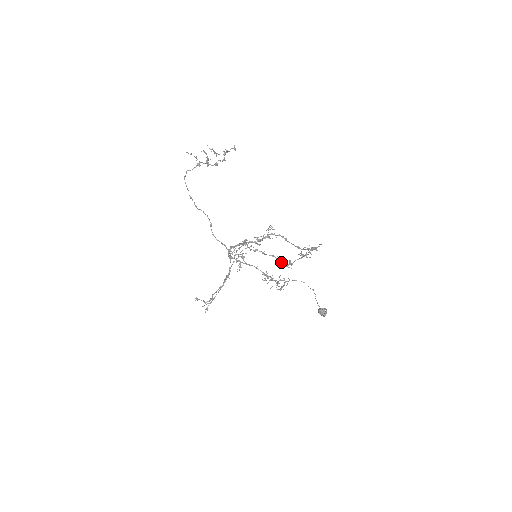
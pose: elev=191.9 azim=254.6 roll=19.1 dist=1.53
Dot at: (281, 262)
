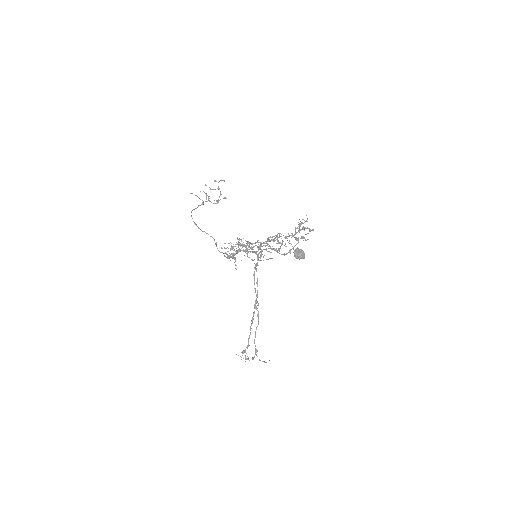
Dot at: occluded
